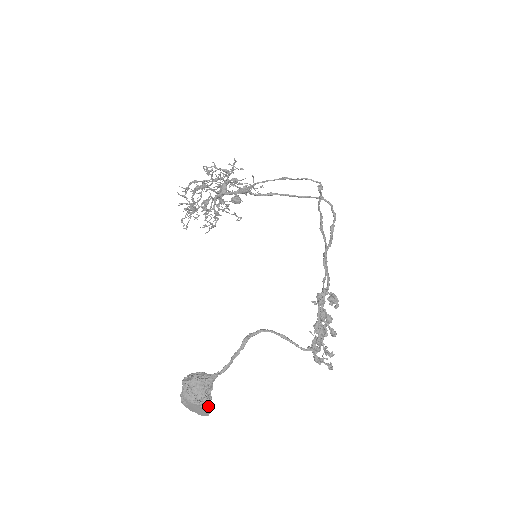
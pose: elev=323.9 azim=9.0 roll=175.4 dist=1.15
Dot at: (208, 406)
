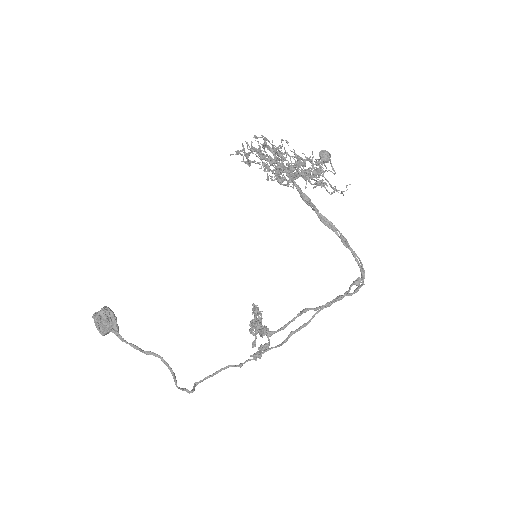
Dot at: occluded
